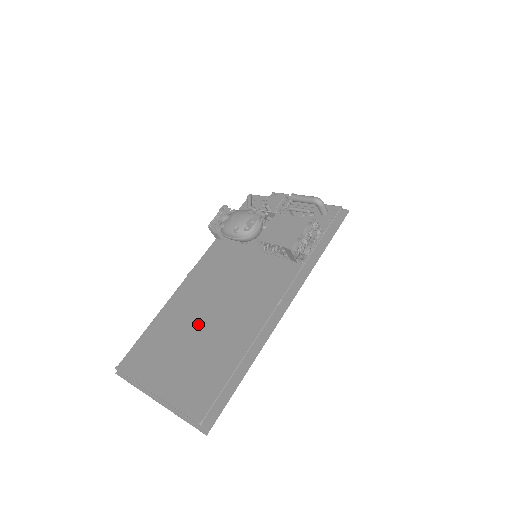
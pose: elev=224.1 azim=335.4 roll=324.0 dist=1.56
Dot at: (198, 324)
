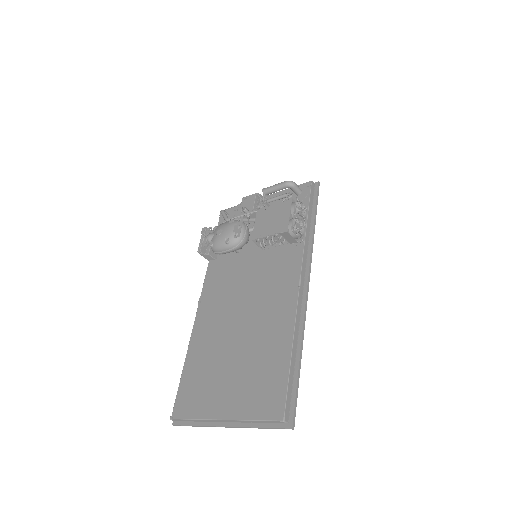
Dot at: (232, 339)
